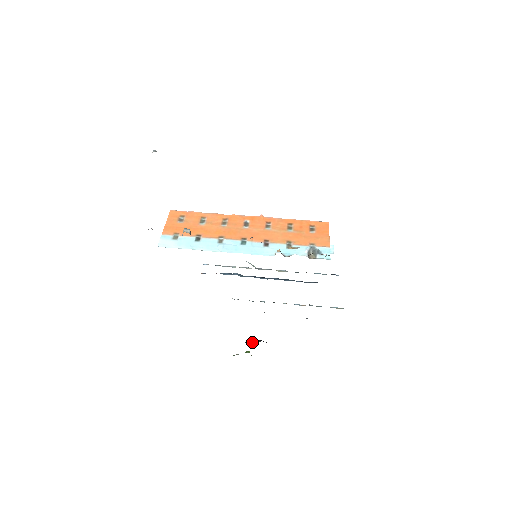
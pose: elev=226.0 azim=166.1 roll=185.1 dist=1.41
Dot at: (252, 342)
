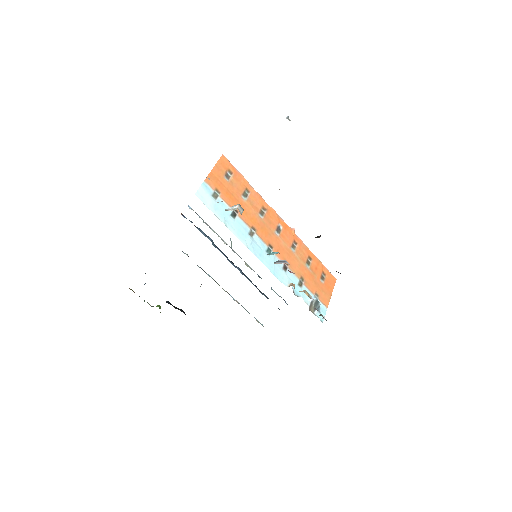
Dot at: occluded
